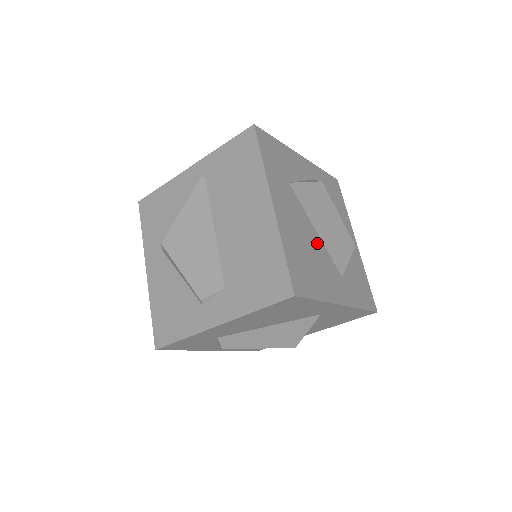
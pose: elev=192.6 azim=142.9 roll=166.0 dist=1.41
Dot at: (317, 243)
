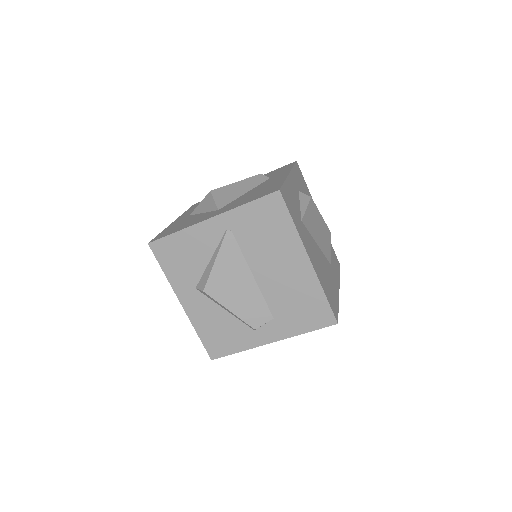
Dot at: (321, 256)
